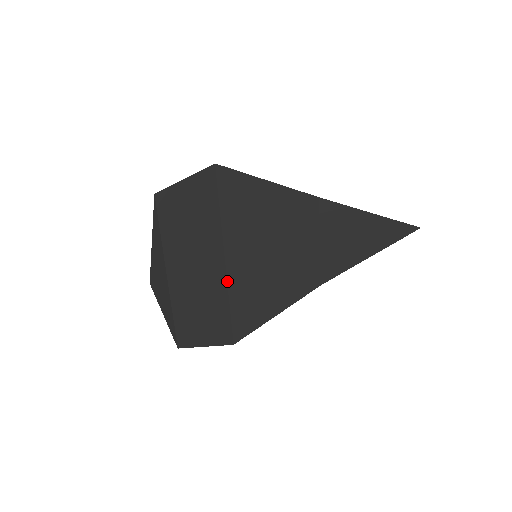
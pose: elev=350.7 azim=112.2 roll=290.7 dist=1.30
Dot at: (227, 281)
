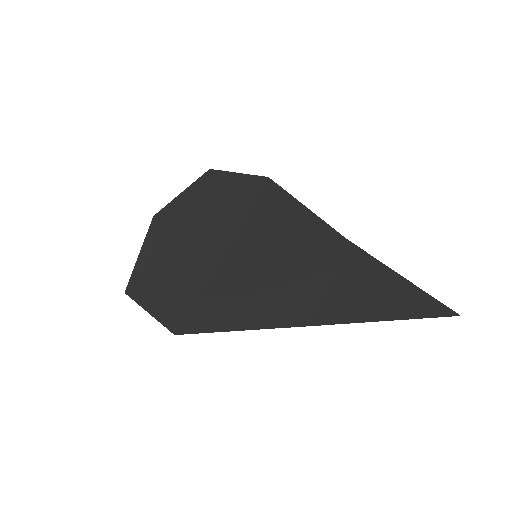
Dot at: (215, 267)
